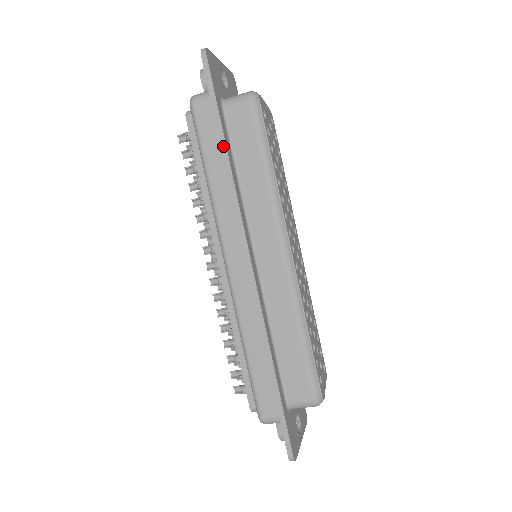
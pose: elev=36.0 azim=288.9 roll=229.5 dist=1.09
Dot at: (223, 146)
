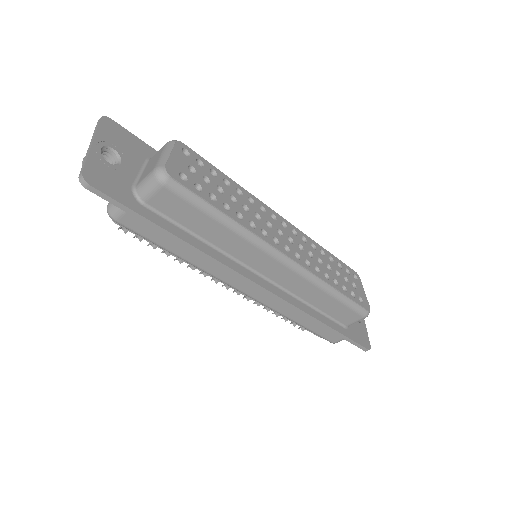
Dot at: (175, 239)
